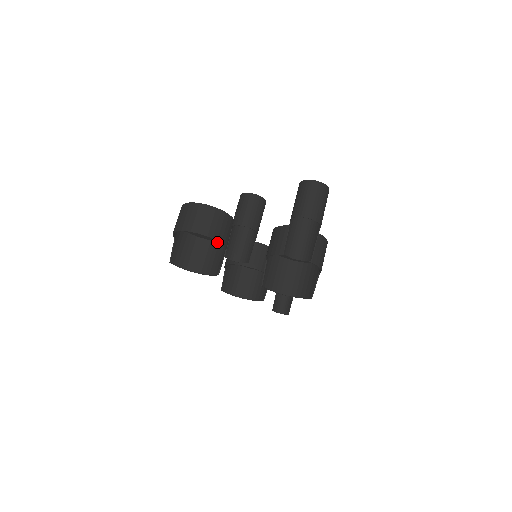
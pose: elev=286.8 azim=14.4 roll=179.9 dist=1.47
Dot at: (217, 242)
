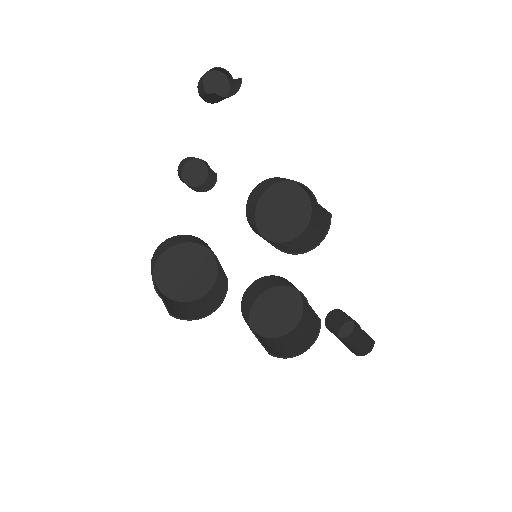
Dot at: (213, 286)
